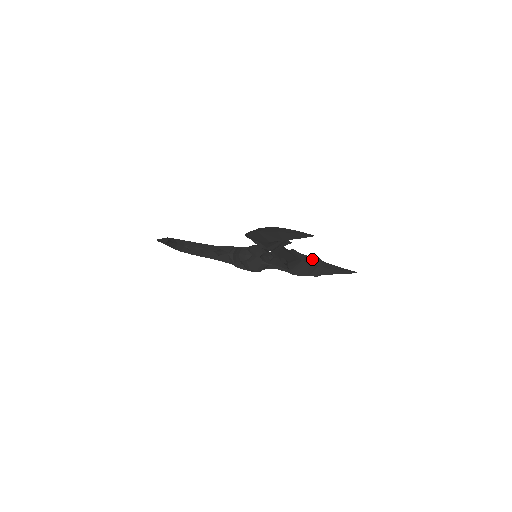
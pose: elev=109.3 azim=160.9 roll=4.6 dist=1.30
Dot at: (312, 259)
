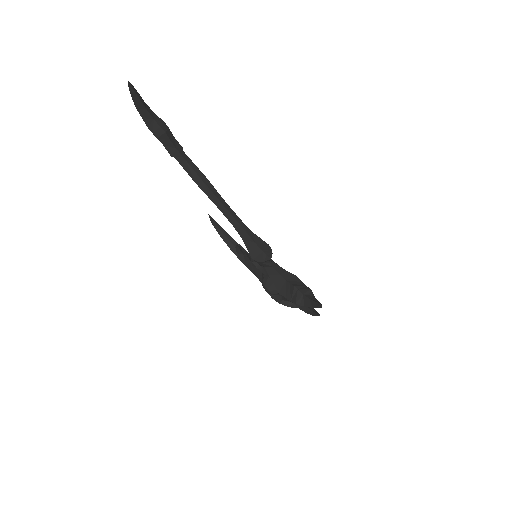
Dot at: (303, 285)
